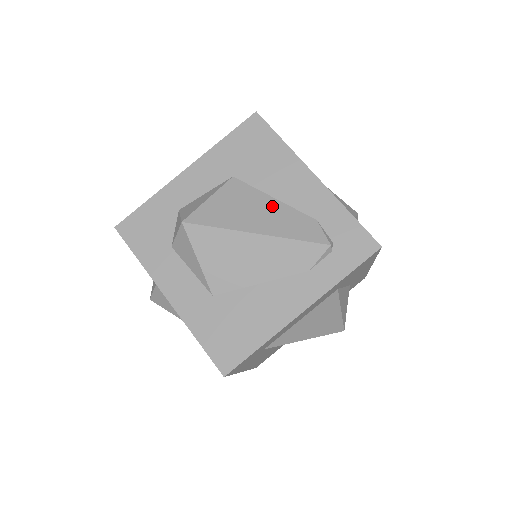
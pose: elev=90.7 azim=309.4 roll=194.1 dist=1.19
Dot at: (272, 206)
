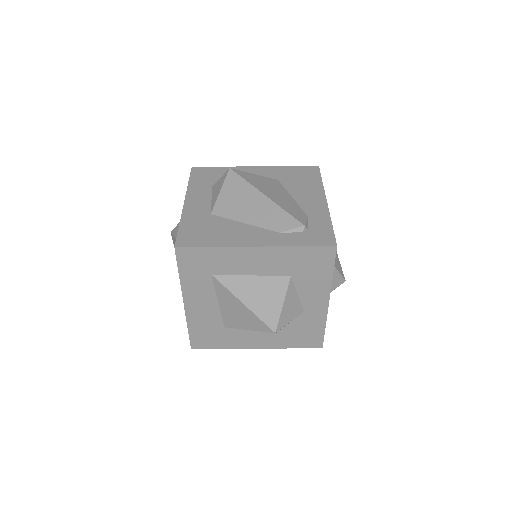
Dot at: (287, 197)
